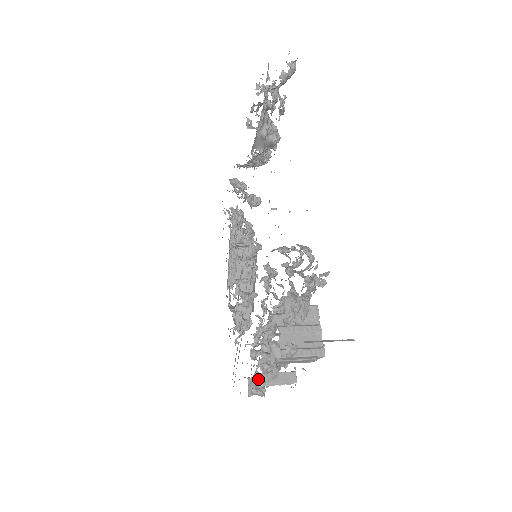
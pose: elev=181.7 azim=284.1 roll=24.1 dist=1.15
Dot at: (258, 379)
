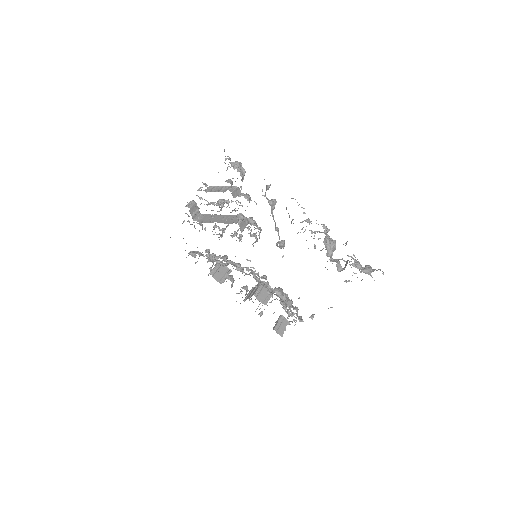
Dot at: occluded
